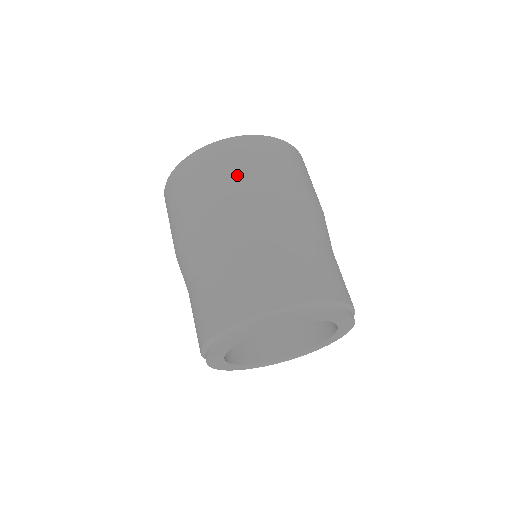
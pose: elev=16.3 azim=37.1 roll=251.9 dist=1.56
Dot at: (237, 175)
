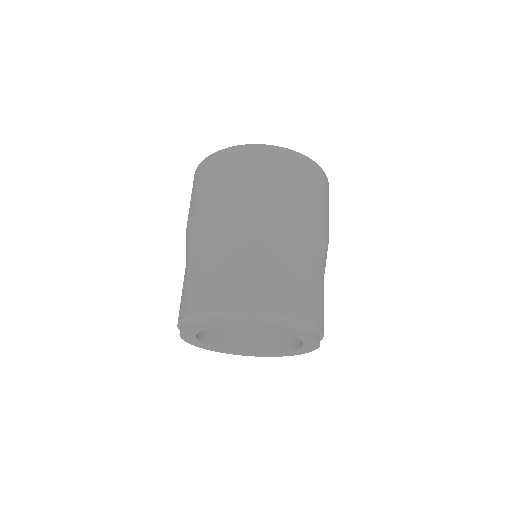
Dot at: (203, 192)
